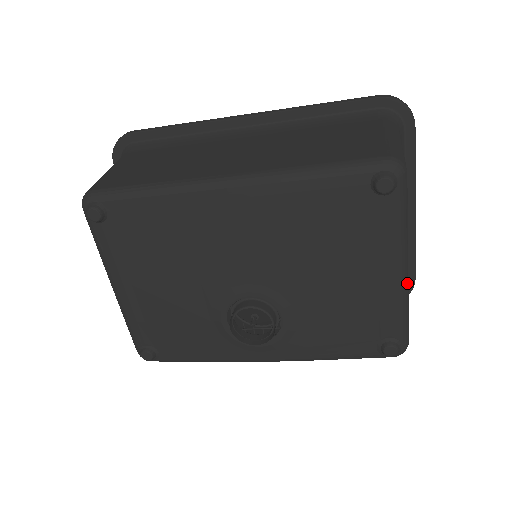
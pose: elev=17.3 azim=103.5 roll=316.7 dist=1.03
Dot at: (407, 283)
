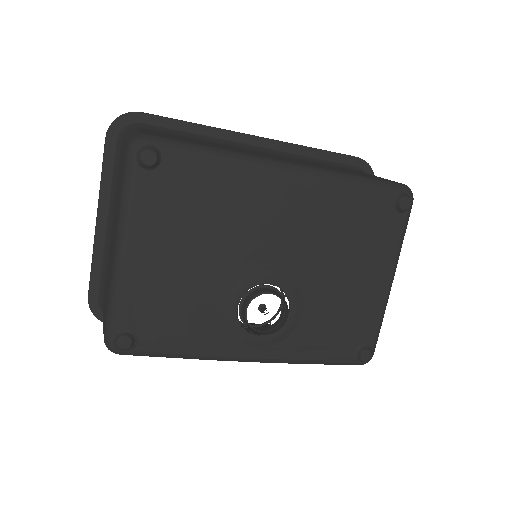
Dot at: (389, 294)
